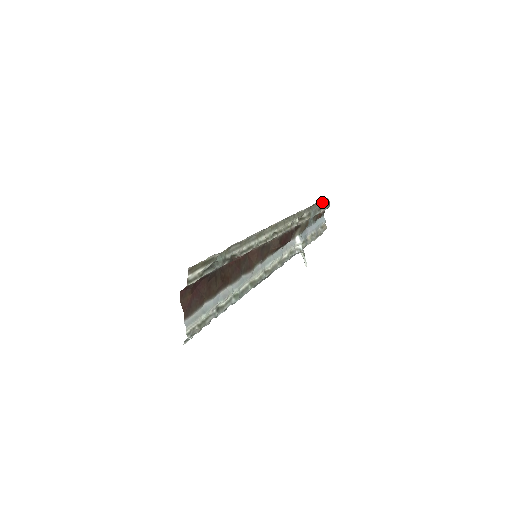
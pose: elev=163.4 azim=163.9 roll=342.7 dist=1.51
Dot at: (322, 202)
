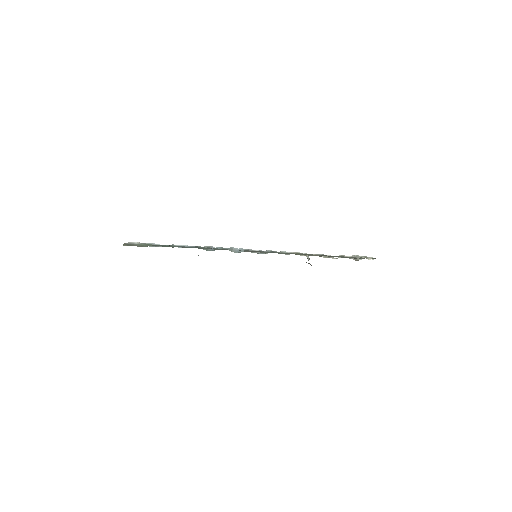
Dot at: occluded
